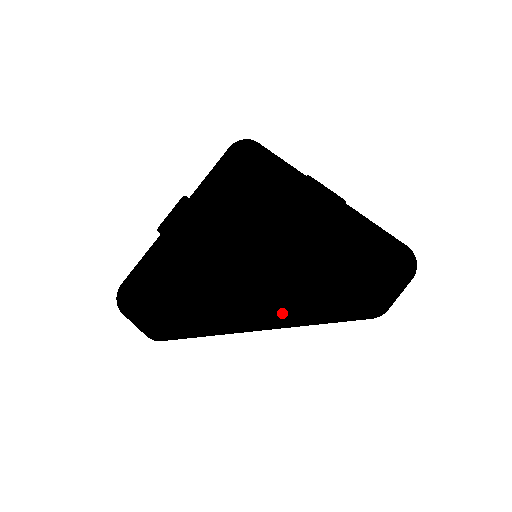
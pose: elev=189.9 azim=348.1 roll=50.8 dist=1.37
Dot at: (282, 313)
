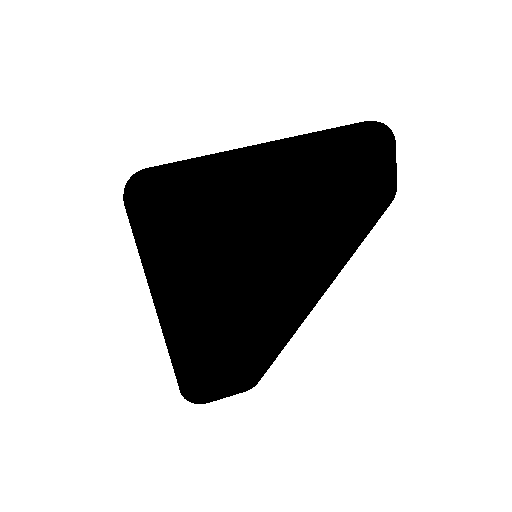
Dot at: (324, 271)
